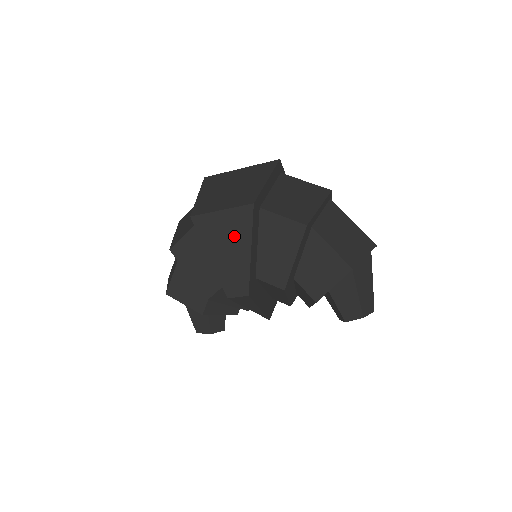
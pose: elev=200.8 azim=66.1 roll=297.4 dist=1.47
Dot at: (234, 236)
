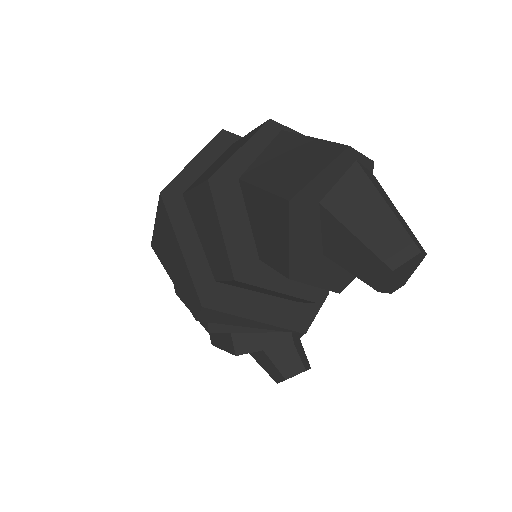
Dot at: (169, 242)
